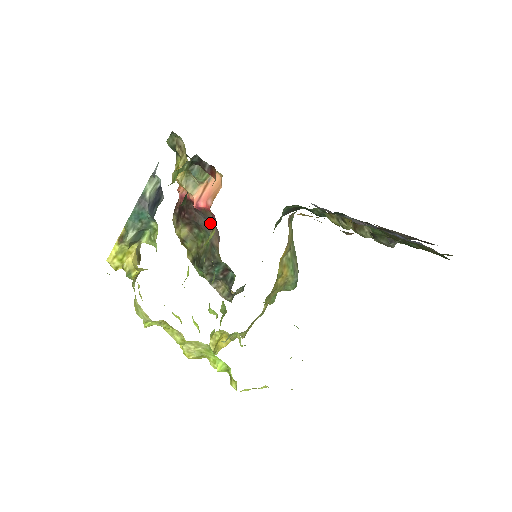
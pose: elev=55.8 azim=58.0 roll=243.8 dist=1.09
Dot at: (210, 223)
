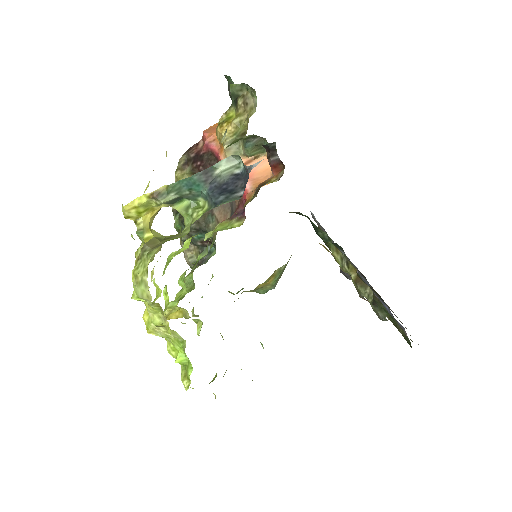
Dot at: occluded
